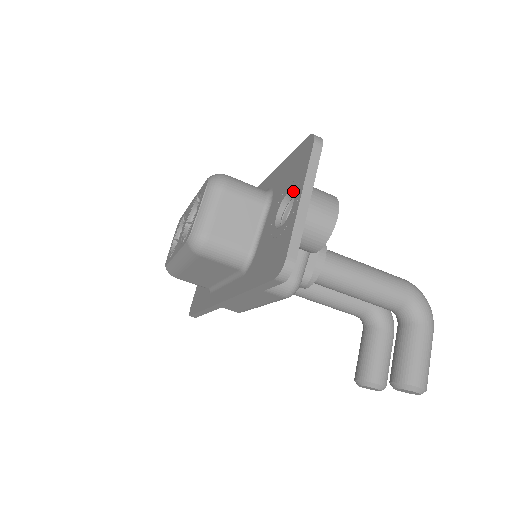
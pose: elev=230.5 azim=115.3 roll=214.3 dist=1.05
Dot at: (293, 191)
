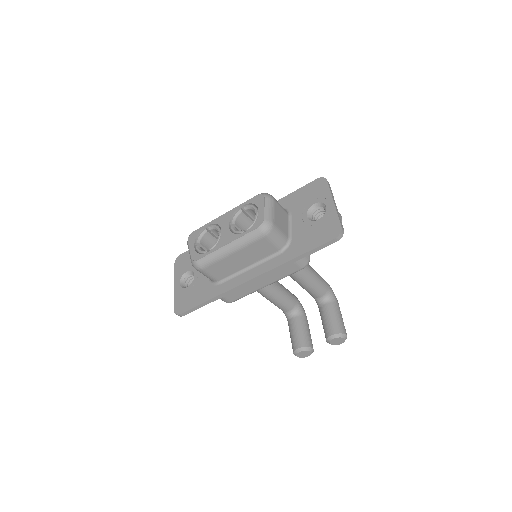
Dot at: (320, 202)
